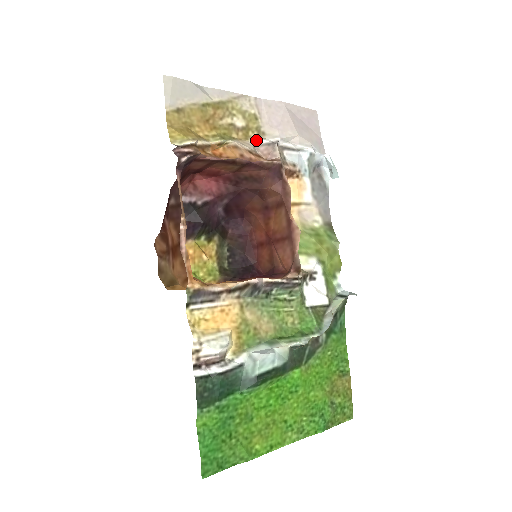
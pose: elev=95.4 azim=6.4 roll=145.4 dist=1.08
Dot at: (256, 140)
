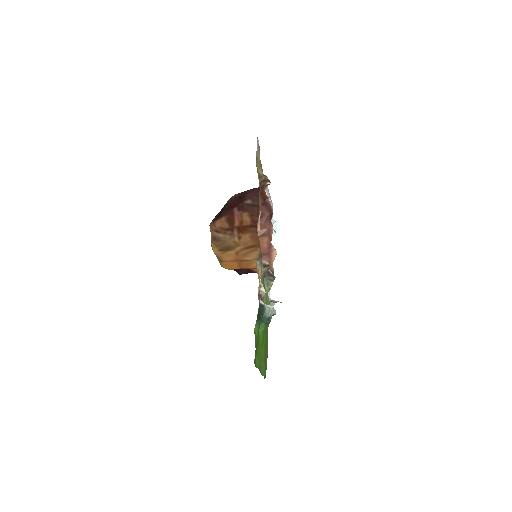
Dot at: occluded
